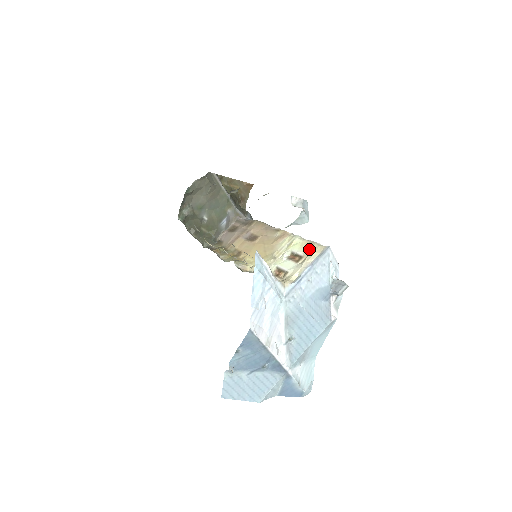
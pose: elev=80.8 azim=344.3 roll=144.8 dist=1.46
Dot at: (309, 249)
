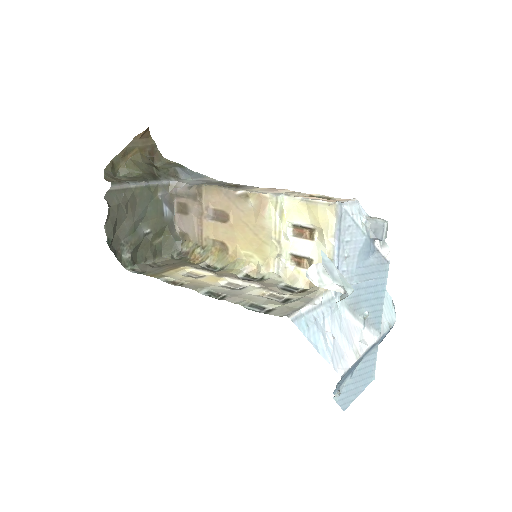
Dot at: (316, 218)
